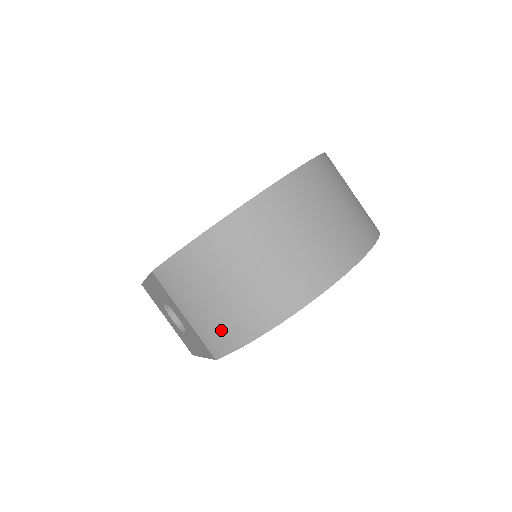
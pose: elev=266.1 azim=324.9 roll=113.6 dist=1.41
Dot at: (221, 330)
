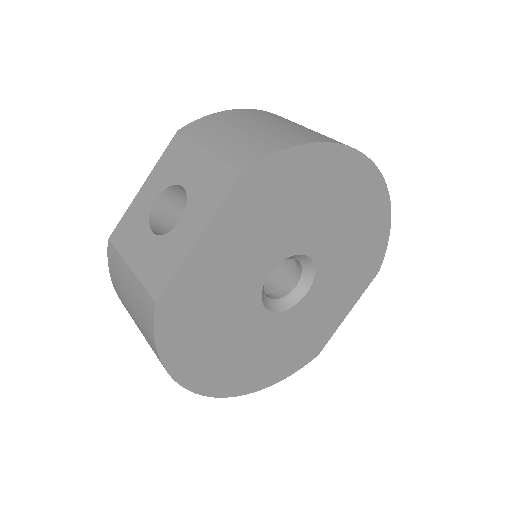
Dot at: (257, 144)
